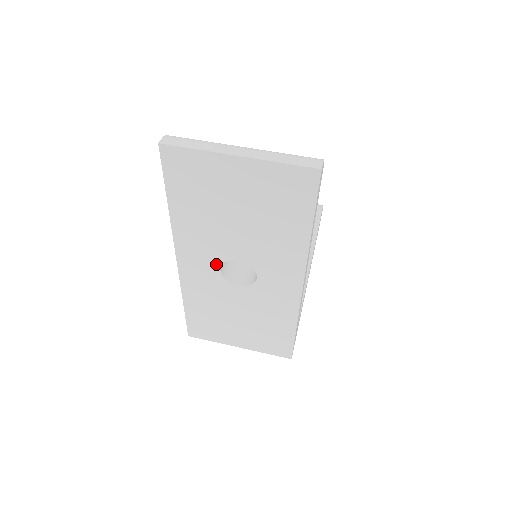
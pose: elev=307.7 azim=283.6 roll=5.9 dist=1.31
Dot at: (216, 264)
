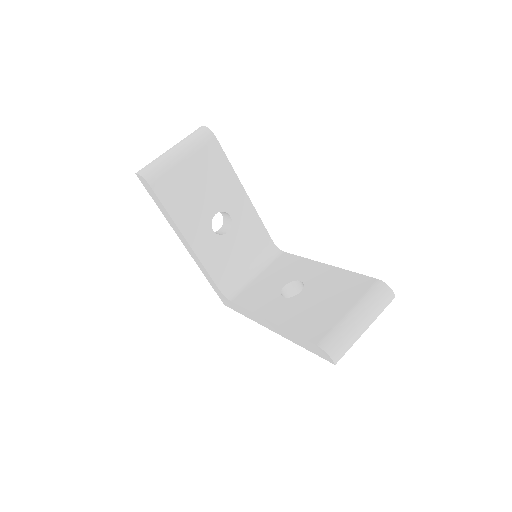
Dot at: occluded
